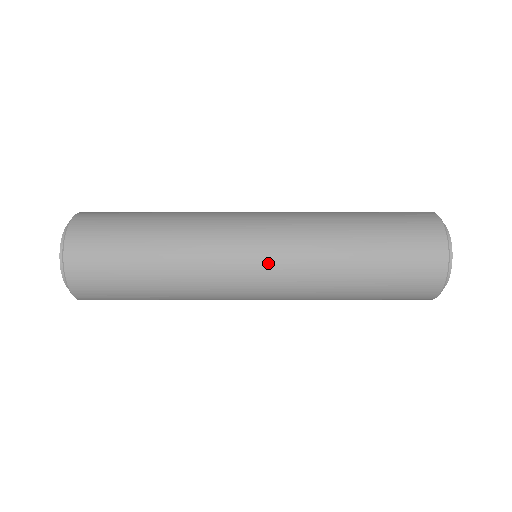
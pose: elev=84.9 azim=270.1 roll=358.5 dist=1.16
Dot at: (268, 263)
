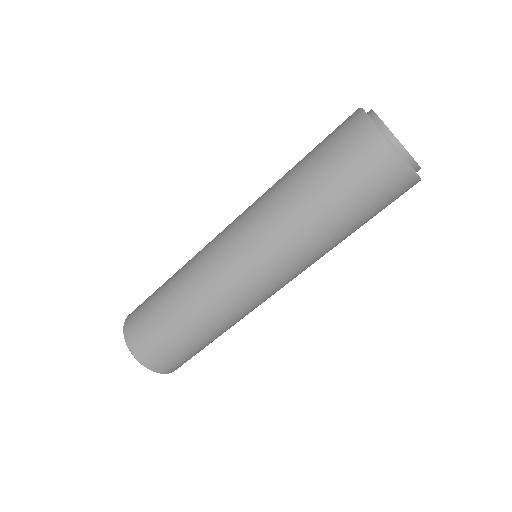
Dot at: (254, 264)
